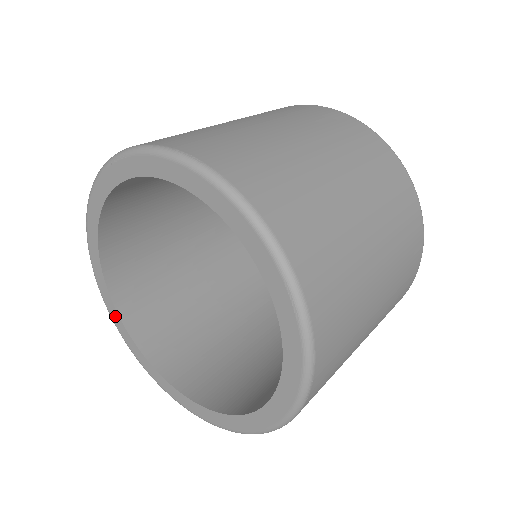
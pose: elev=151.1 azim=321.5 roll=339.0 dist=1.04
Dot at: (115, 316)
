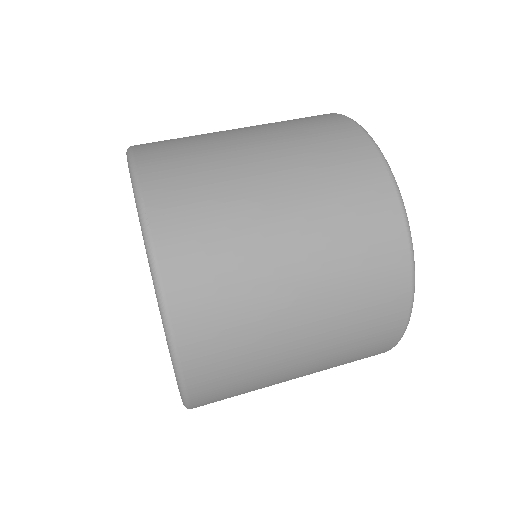
Dot at: occluded
